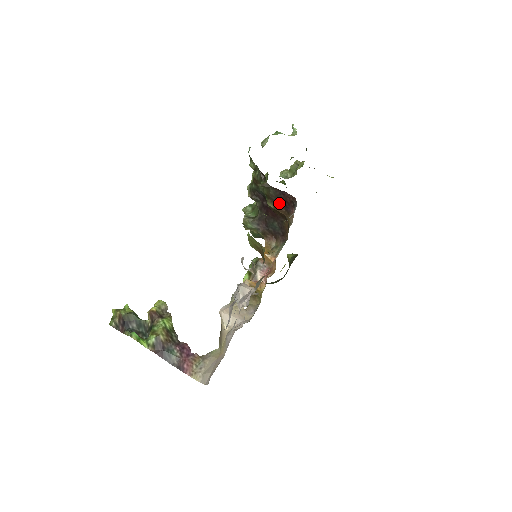
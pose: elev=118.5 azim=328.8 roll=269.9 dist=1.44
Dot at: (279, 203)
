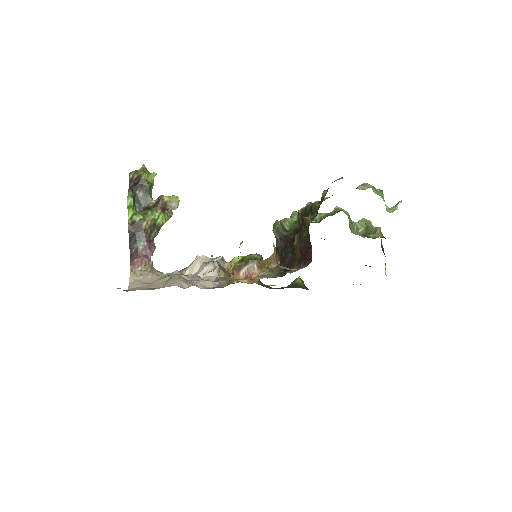
Dot at: (301, 248)
